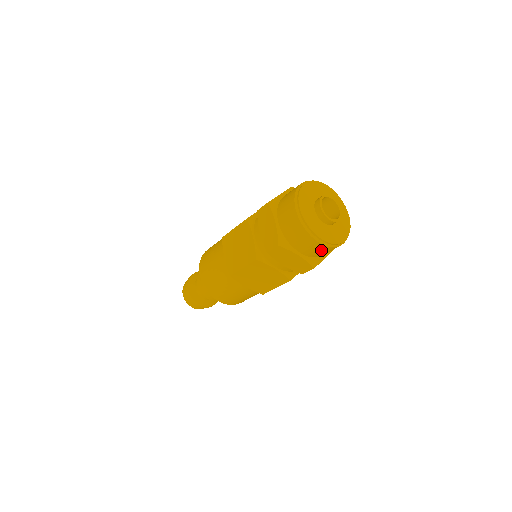
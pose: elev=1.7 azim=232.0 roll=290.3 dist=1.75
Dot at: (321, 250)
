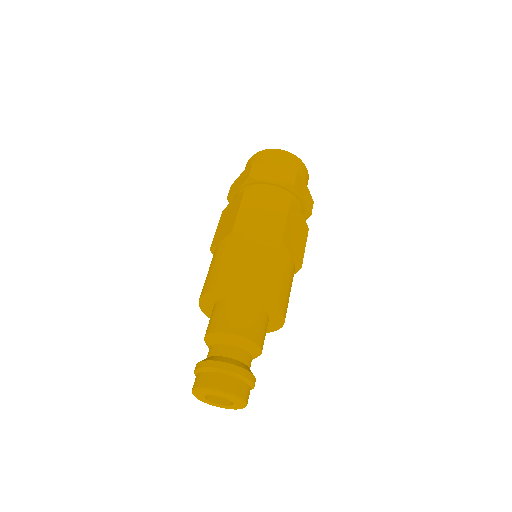
Dot at: (289, 161)
